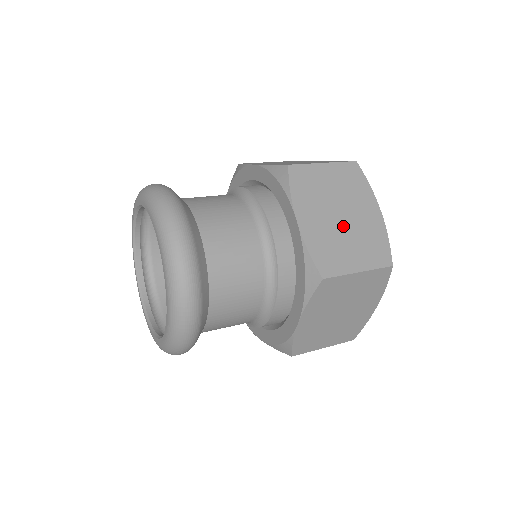
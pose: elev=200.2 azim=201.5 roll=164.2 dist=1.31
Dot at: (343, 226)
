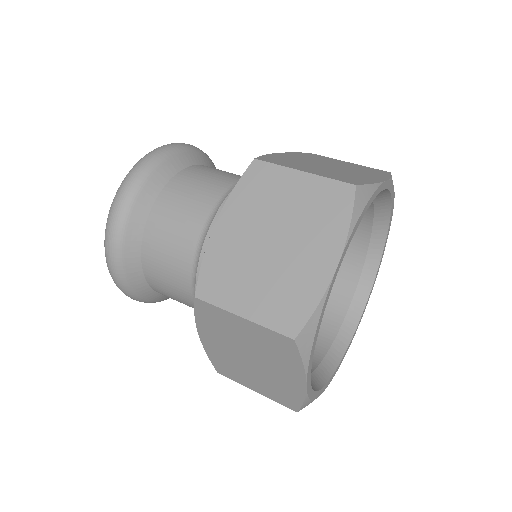
Dot at: (266, 255)
